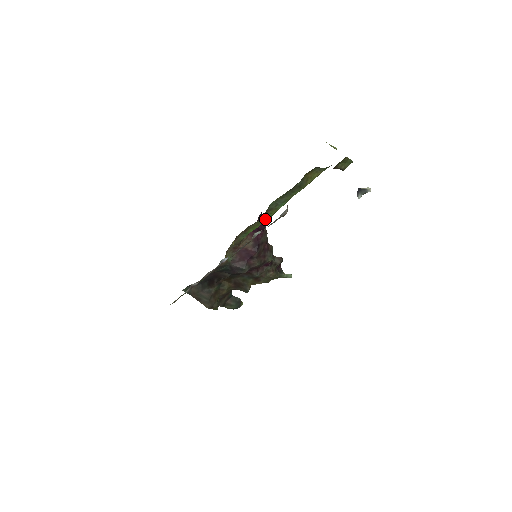
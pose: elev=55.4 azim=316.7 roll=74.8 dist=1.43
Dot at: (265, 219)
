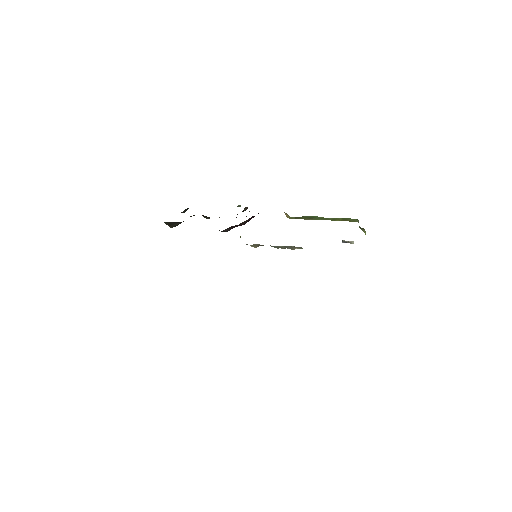
Dot at: occluded
